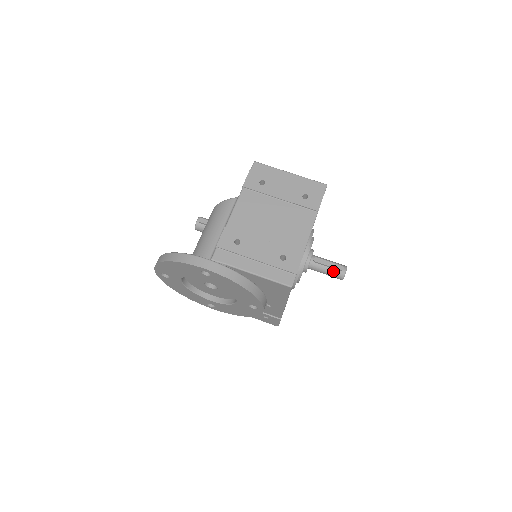
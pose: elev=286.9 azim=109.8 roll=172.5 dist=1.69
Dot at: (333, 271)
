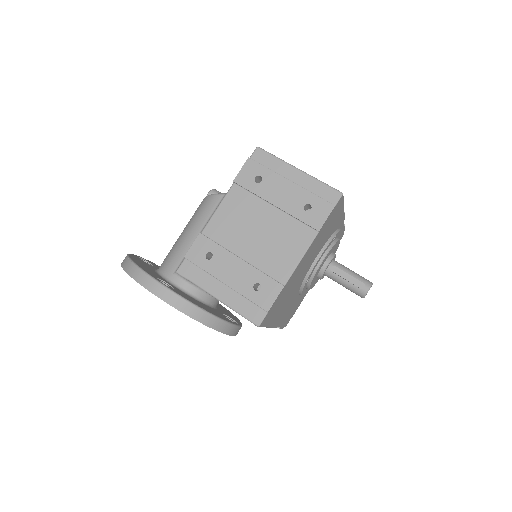
Dot at: (352, 287)
